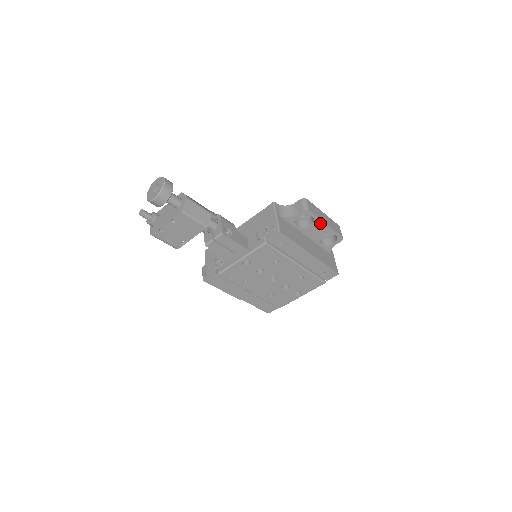
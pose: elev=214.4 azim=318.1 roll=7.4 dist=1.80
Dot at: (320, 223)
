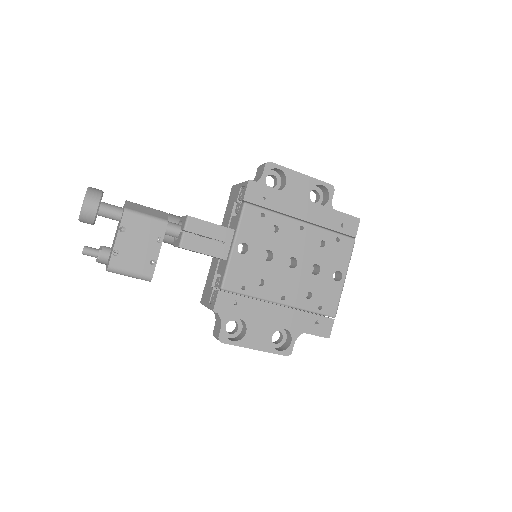
Dot at: (294, 175)
